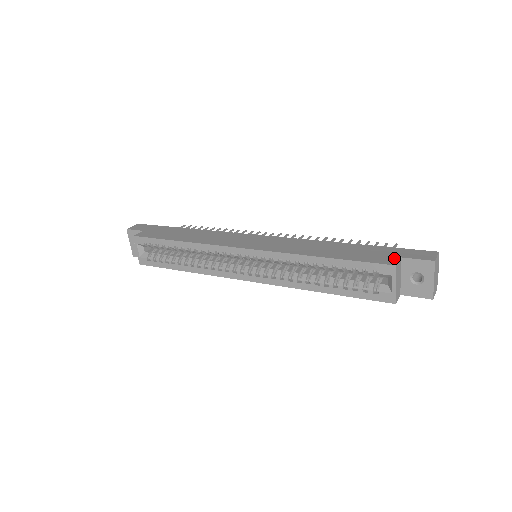
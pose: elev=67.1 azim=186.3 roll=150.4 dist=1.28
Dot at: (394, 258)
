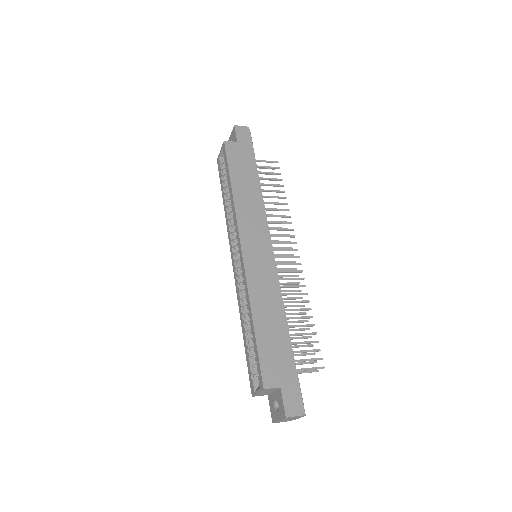
Dot at: (276, 382)
